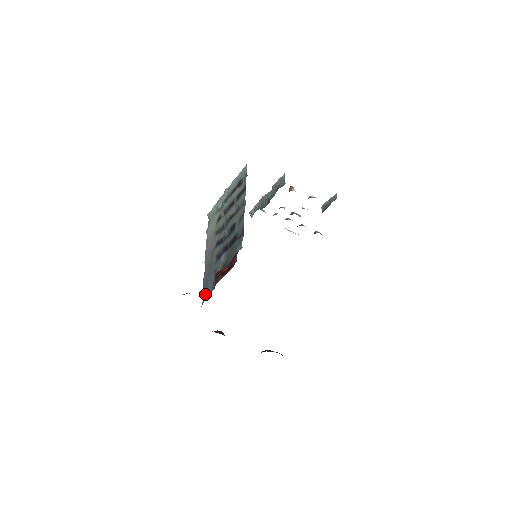
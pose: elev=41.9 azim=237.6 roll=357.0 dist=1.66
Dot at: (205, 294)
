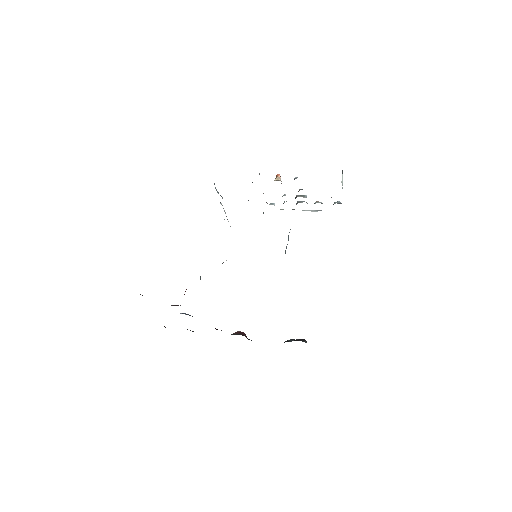
Dot at: occluded
